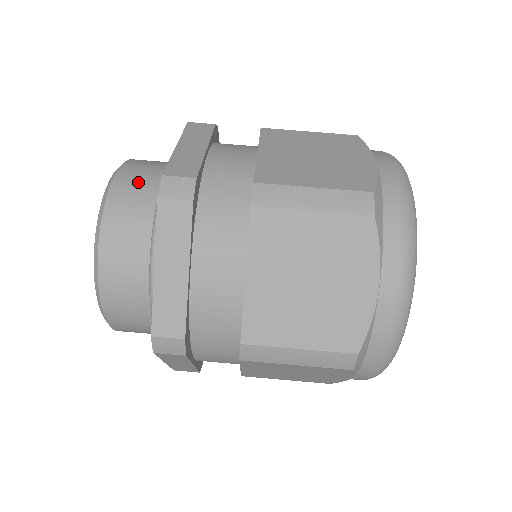
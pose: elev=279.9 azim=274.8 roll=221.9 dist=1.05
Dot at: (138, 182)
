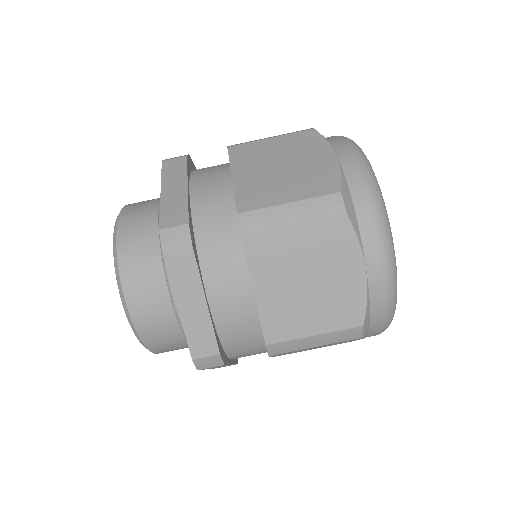
Dot at: (138, 232)
